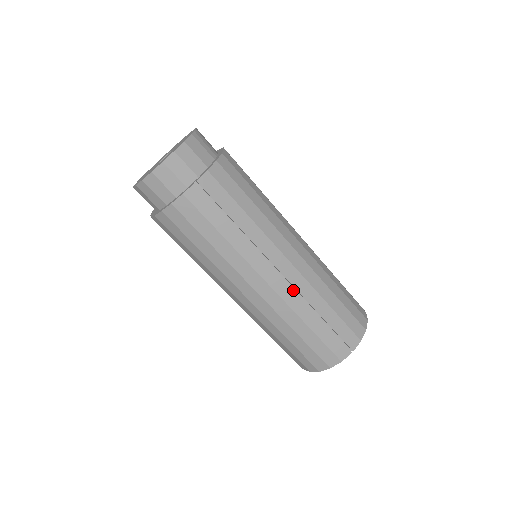
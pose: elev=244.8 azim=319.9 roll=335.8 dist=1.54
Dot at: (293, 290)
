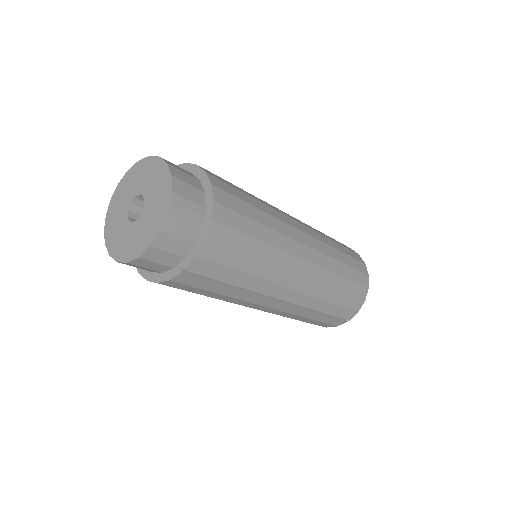
Dot at: (295, 306)
